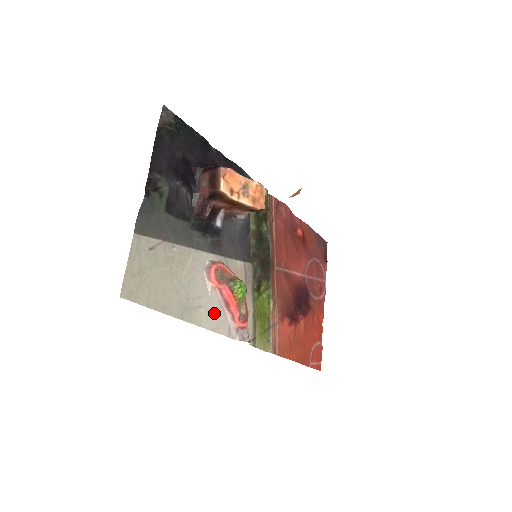
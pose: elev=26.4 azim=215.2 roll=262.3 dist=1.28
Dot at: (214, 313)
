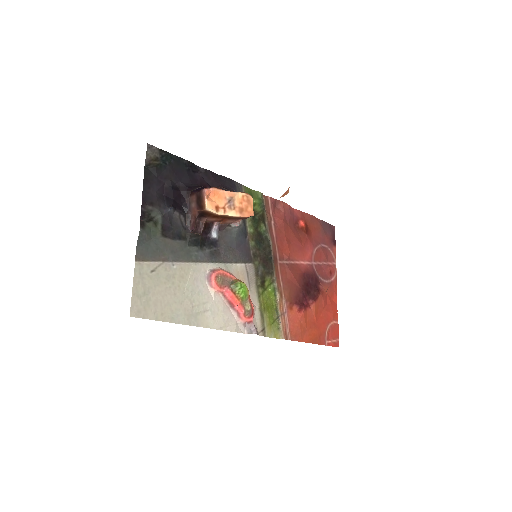
Dot at: (220, 314)
